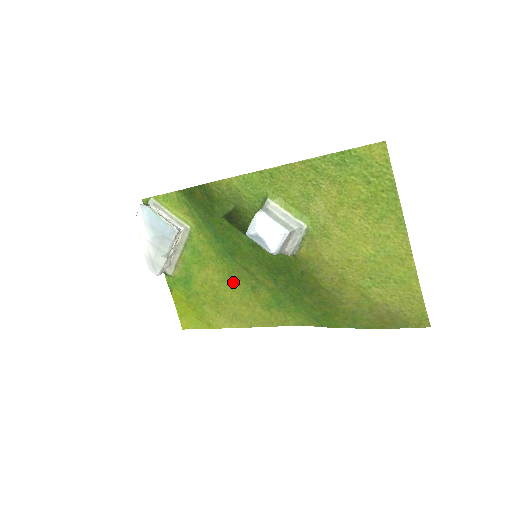
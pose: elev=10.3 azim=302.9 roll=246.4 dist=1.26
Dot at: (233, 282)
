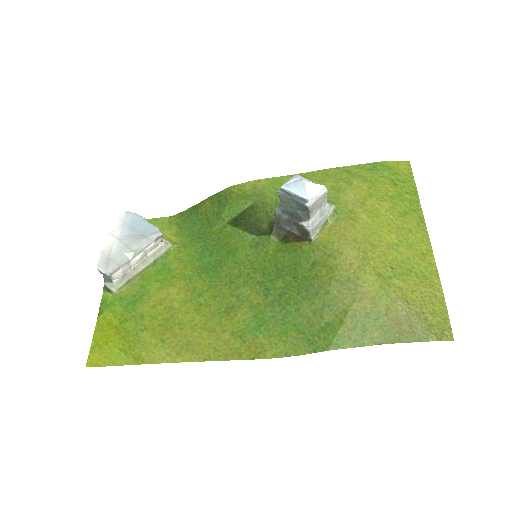
Dot at: (202, 303)
